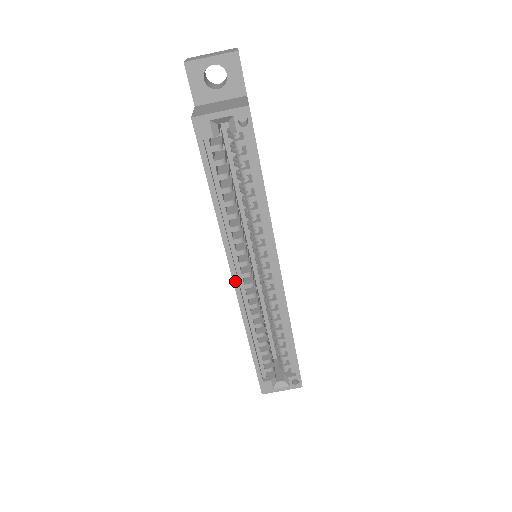
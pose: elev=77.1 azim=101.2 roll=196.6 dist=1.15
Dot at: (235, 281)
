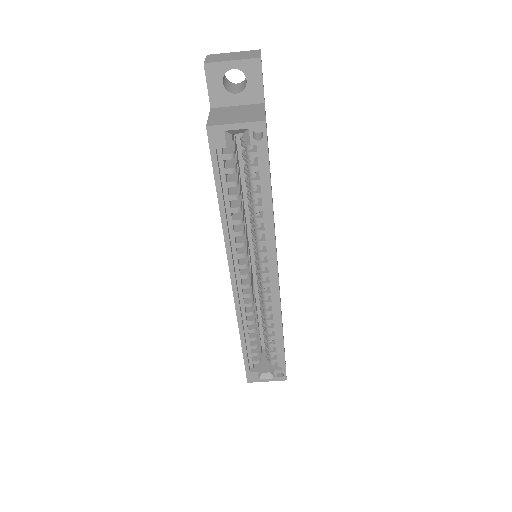
Dot at: (233, 282)
